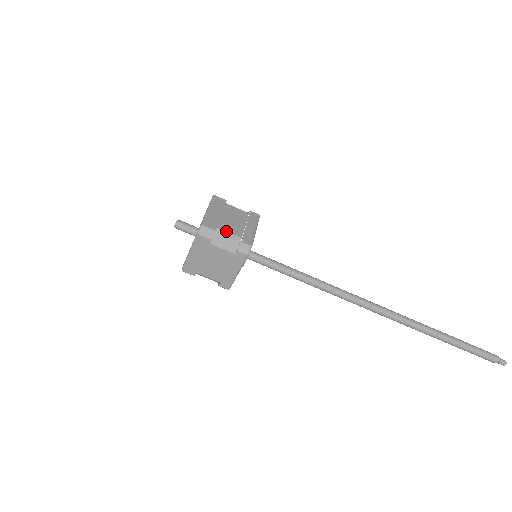
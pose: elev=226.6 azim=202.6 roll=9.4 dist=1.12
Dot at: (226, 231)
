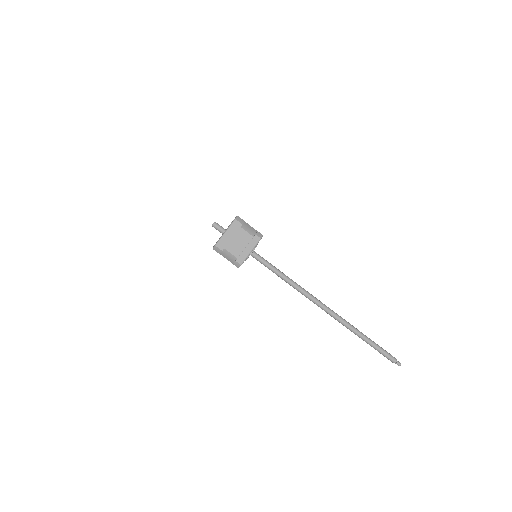
Dot at: (249, 225)
